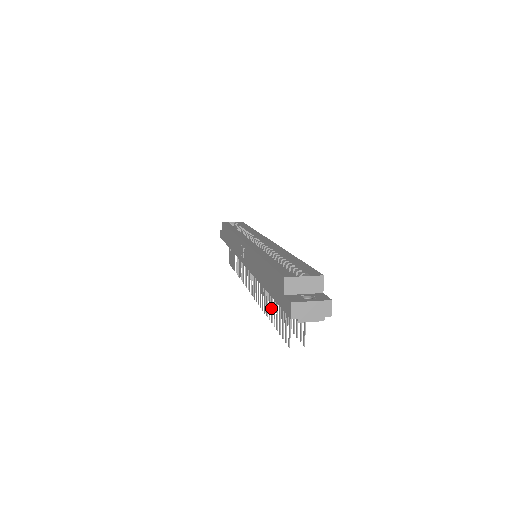
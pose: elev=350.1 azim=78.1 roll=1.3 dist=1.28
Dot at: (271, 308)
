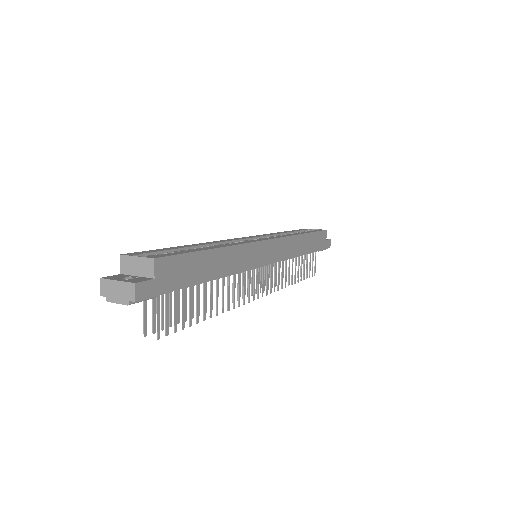
Dot at: (192, 302)
